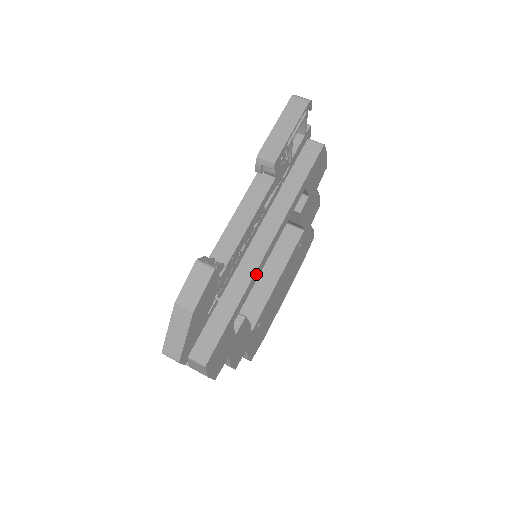
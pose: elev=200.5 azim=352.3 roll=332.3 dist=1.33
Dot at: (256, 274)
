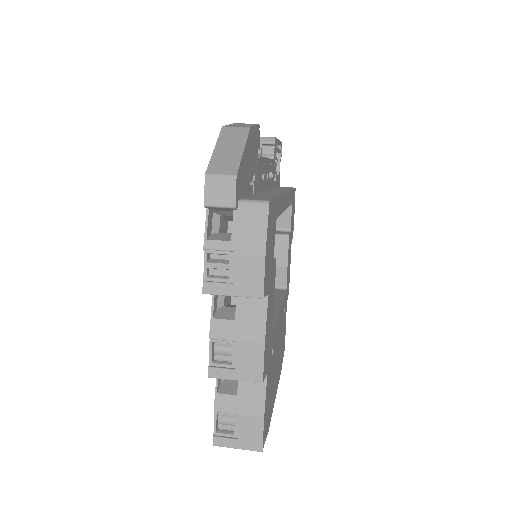
Dot at: (283, 200)
